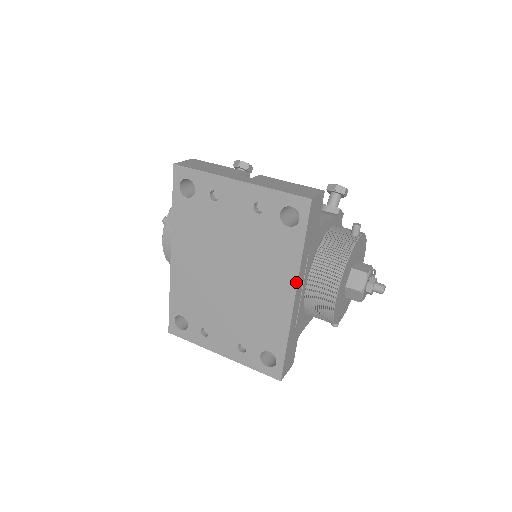
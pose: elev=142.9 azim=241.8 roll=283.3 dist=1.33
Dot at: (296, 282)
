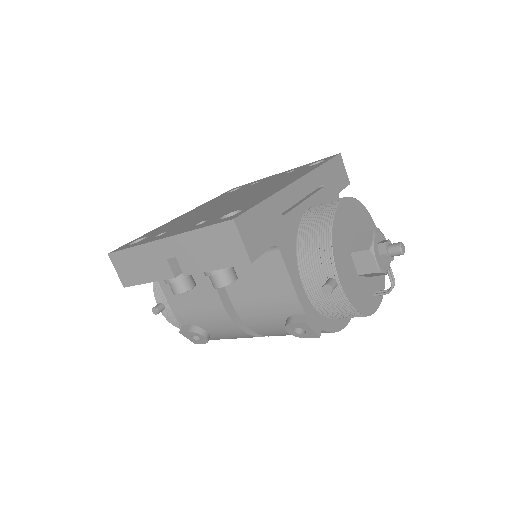
Dot at: (305, 174)
